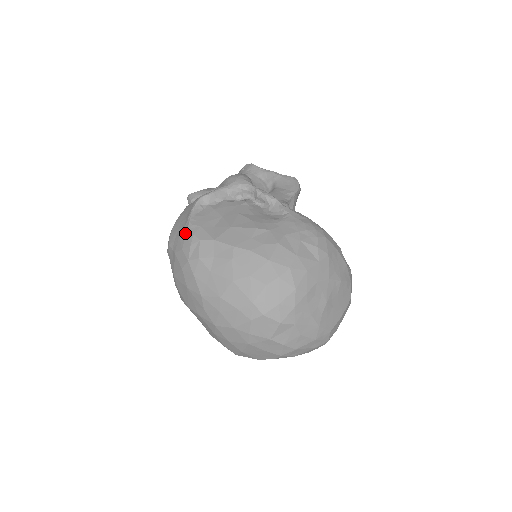
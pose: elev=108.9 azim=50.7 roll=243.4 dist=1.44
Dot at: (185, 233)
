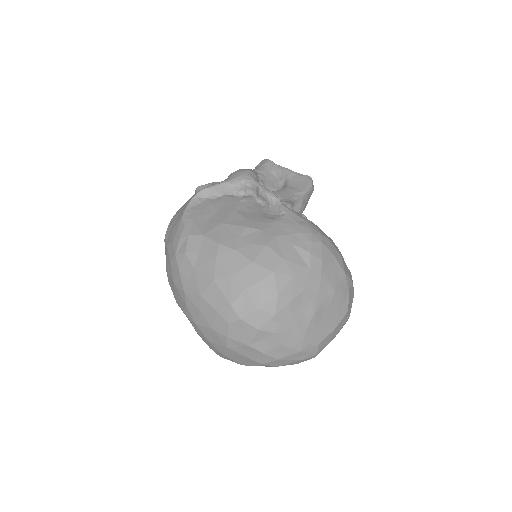
Dot at: (177, 226)
